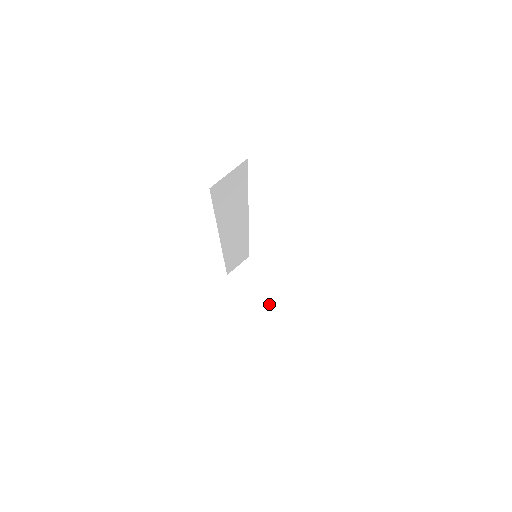
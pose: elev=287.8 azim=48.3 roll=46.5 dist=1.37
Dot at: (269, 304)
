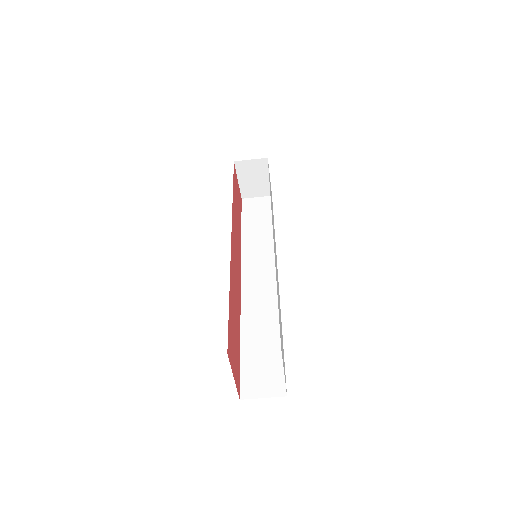
Dot at: (256, 196)
